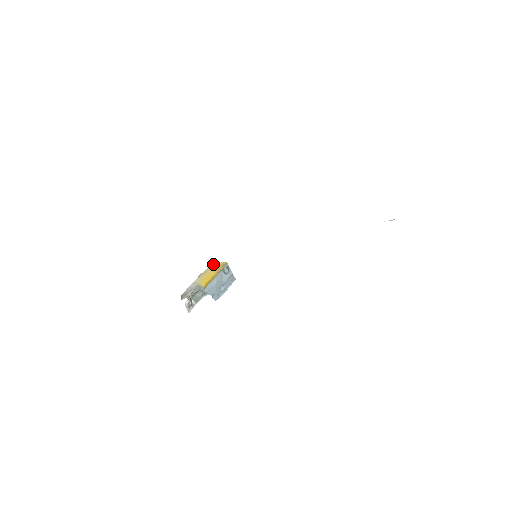
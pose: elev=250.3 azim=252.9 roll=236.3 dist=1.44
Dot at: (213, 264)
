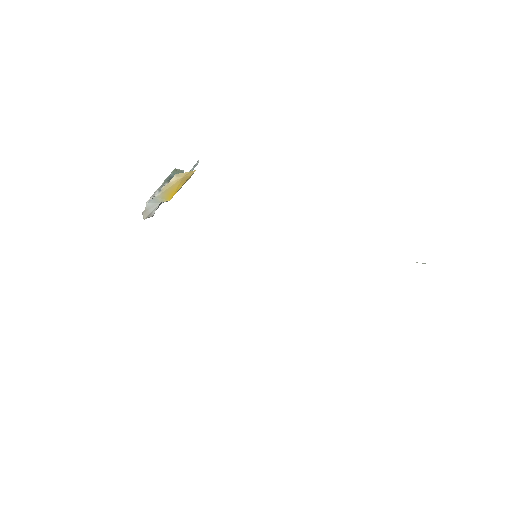
Dot at: (179, 174)
